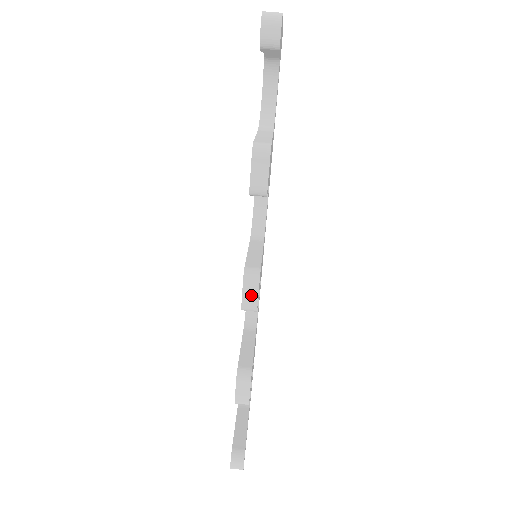
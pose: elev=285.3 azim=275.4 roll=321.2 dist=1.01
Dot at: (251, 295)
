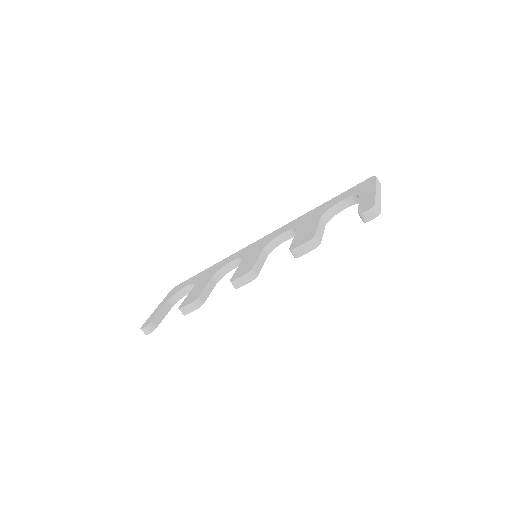
Dot at: (242, 282)
